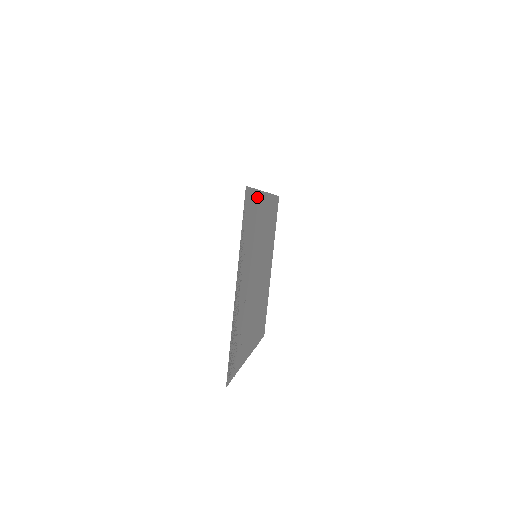
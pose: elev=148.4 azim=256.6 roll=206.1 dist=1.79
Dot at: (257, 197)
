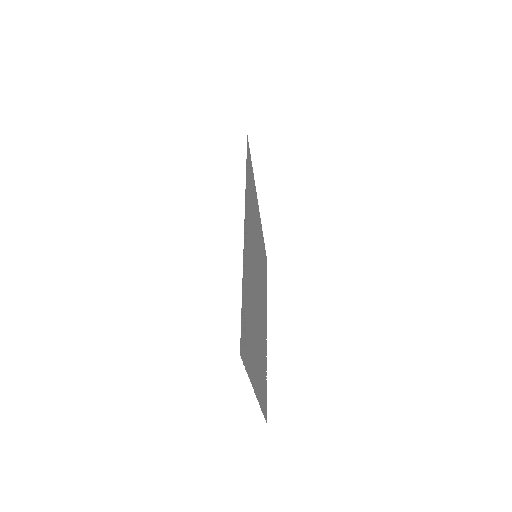
Dot at: (254, 185)
